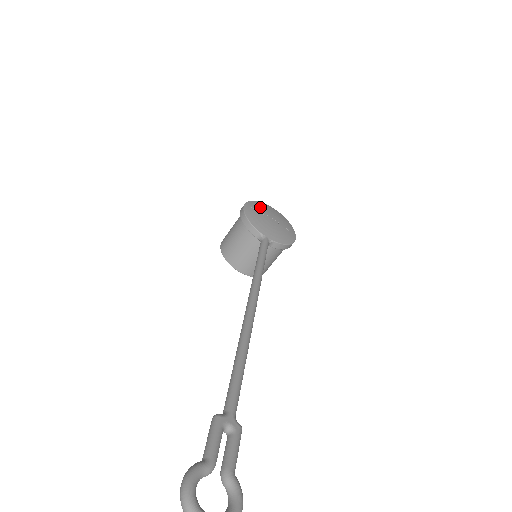
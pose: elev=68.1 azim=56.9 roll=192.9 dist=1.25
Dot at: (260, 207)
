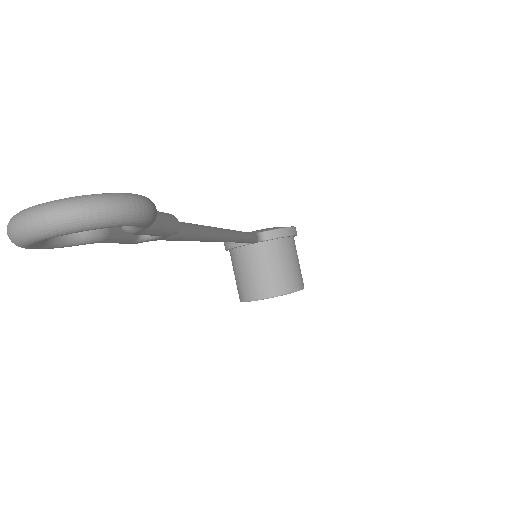
Dot at: occluded
